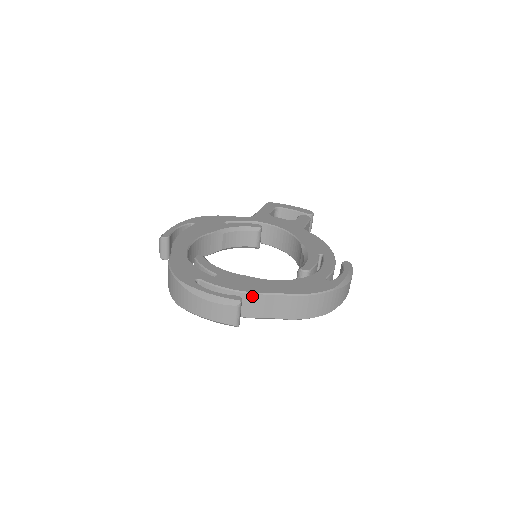
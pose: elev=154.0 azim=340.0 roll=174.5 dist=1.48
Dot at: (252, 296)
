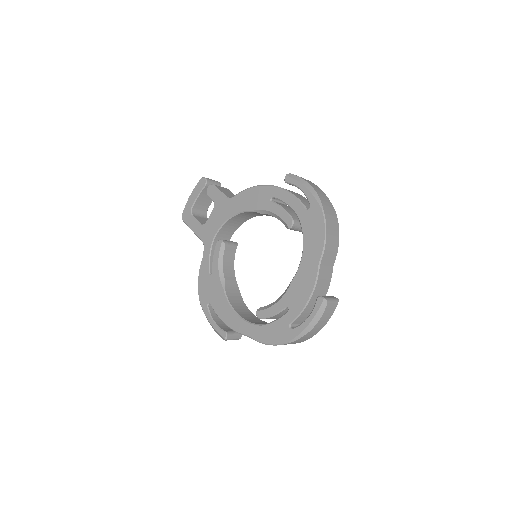
Dot at: (317, 285)
